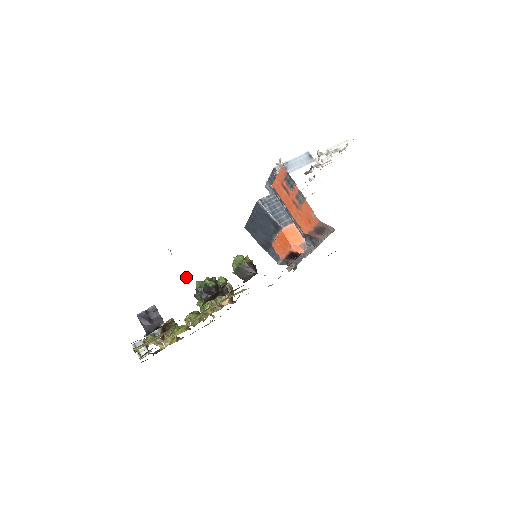
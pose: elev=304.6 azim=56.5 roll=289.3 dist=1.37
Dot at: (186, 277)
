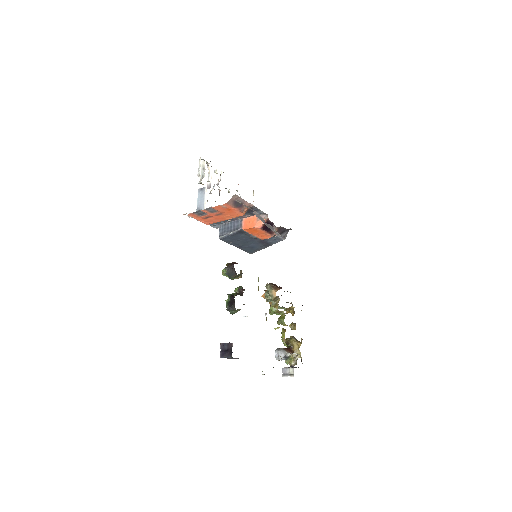
Dot at: (266, 314)
